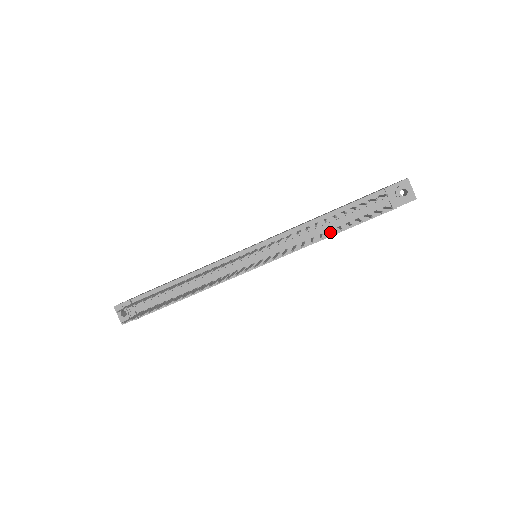
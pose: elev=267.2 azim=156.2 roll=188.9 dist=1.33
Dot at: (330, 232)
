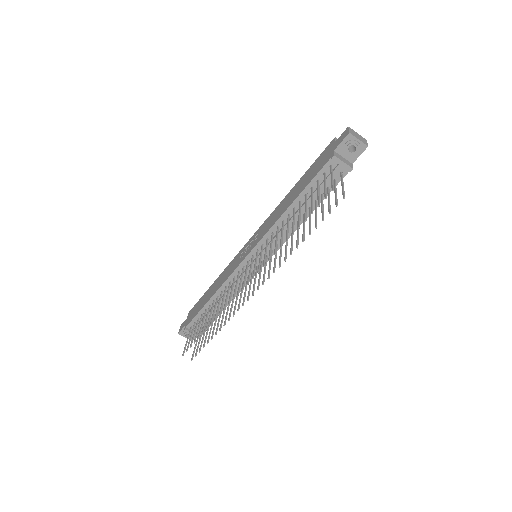
Dot at: occluded
